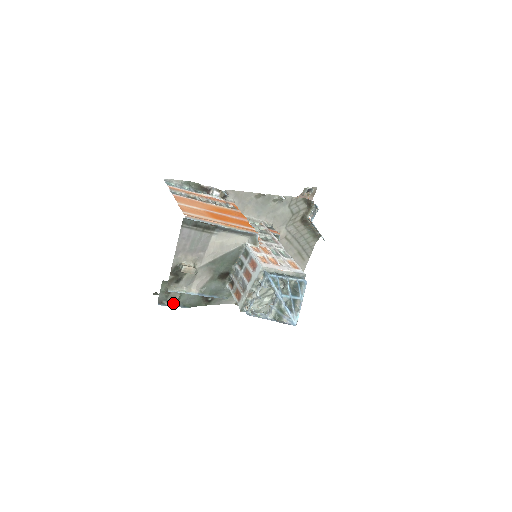
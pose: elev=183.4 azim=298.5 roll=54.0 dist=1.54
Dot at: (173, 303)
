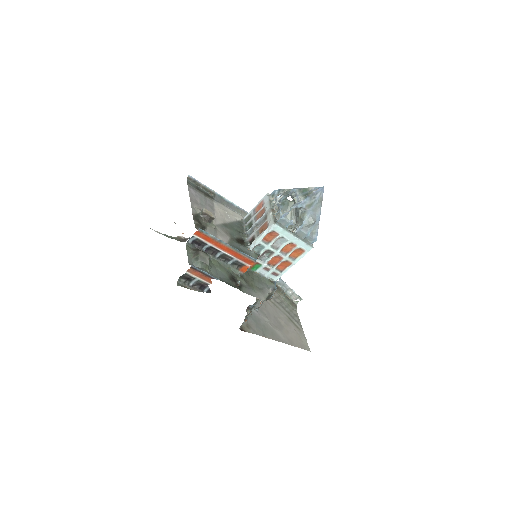
Dot at: (205, 270)
